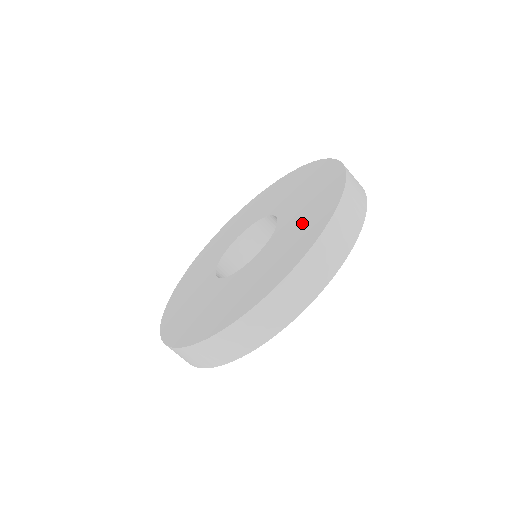
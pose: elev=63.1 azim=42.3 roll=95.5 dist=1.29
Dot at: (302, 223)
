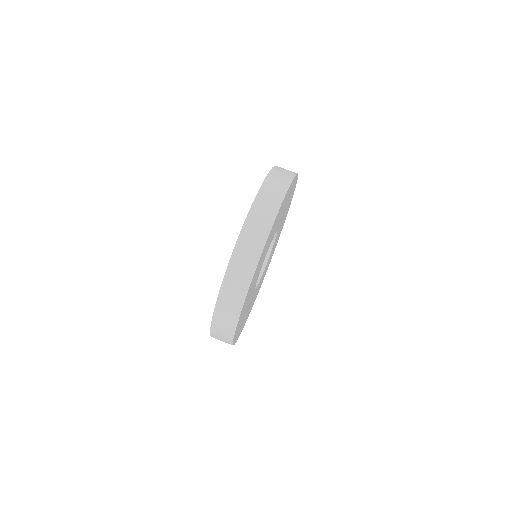
Dot at: occluded
